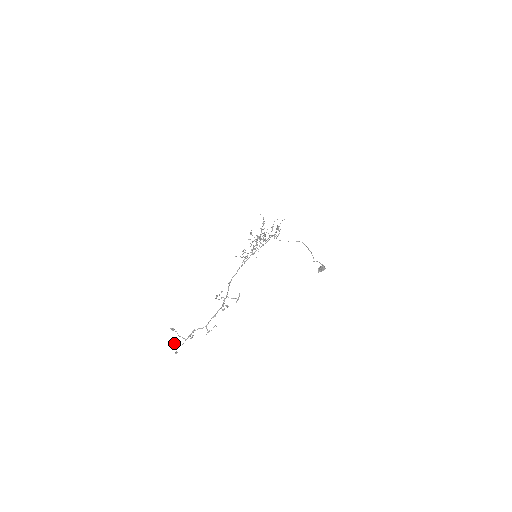
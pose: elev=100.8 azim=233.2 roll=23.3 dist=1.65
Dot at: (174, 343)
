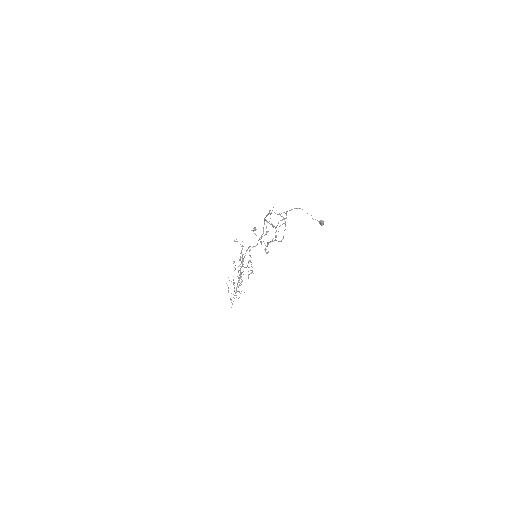
Dot at: occluded
